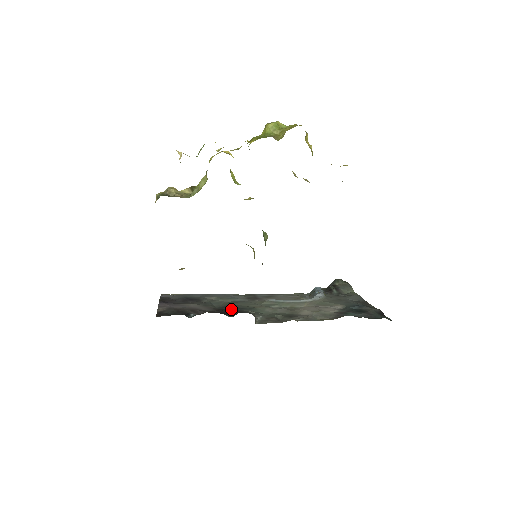
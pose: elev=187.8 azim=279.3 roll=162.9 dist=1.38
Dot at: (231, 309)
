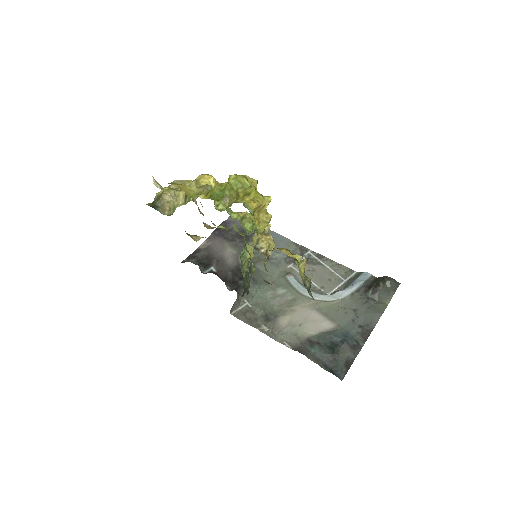
Dot at: occluded
